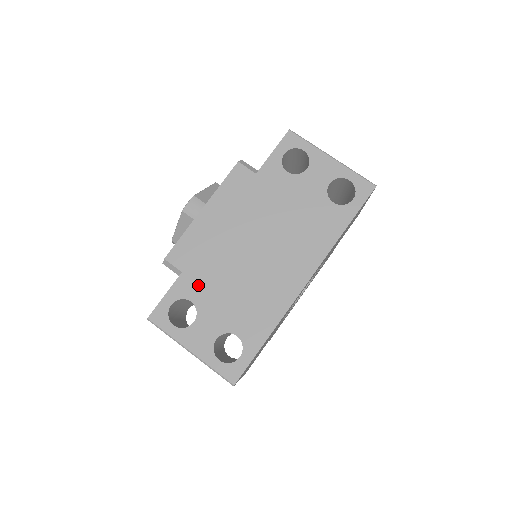
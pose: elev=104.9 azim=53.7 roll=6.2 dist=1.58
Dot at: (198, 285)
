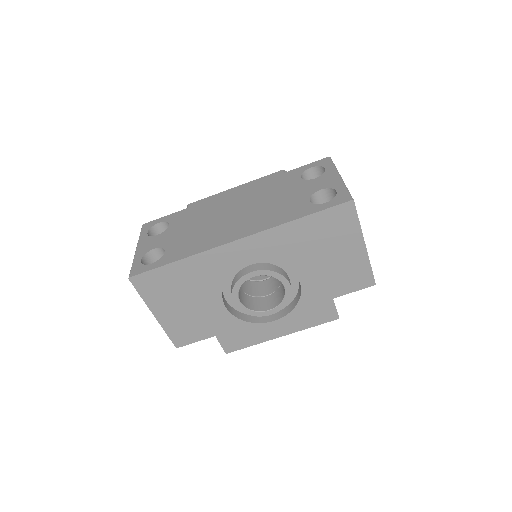
Dot at: (183, 218)
